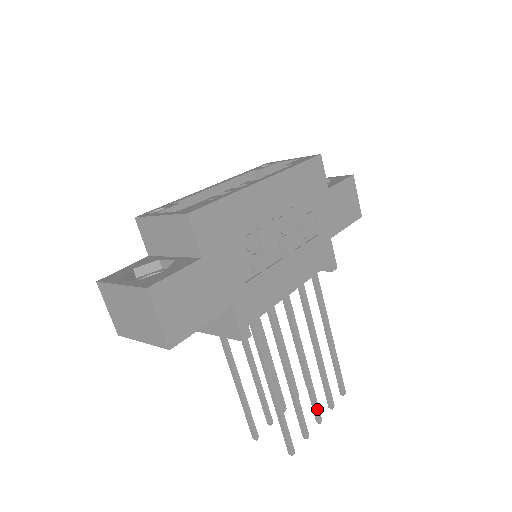
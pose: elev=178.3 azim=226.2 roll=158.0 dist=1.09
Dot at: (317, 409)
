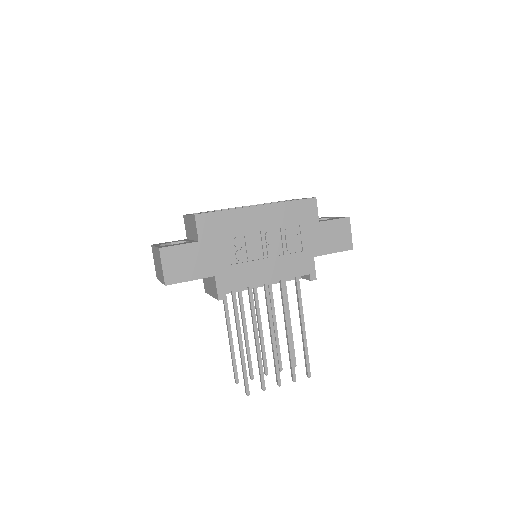
Dot at: (278, 374)
